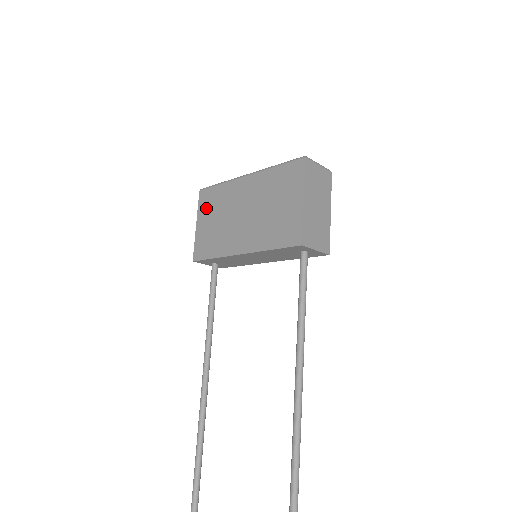
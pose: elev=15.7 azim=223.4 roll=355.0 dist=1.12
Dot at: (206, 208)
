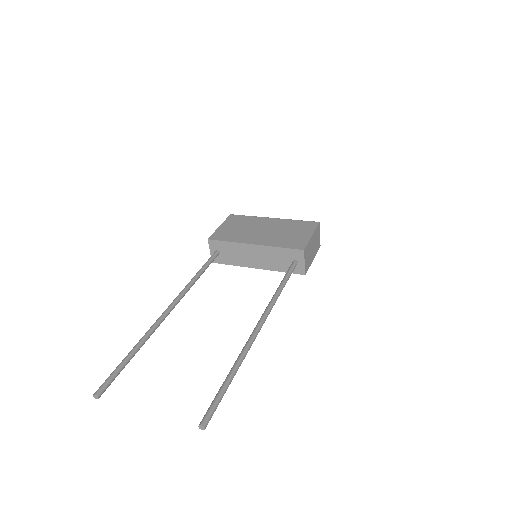
Dot at: (233, 222)
